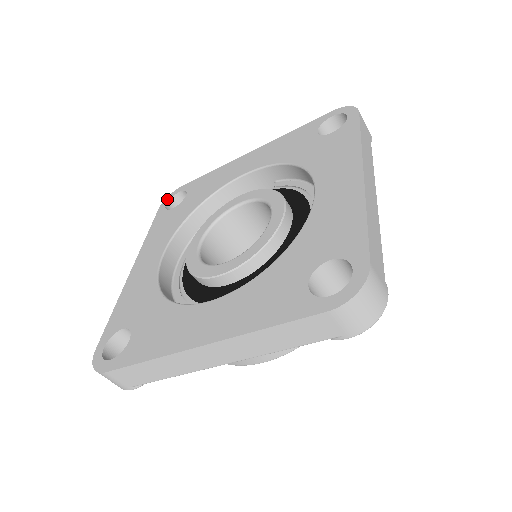
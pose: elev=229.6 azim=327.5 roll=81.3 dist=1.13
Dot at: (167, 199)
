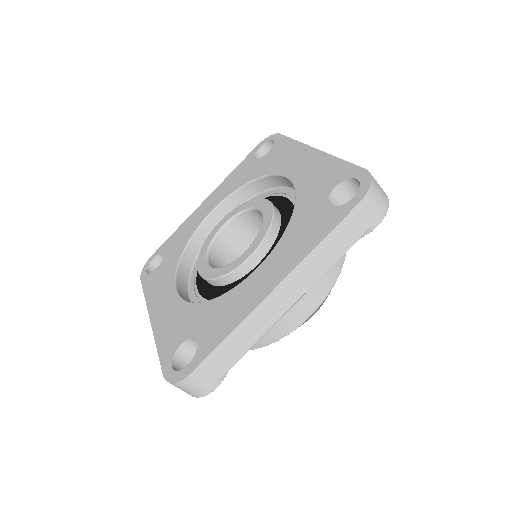
Dot at: (144, 269)
